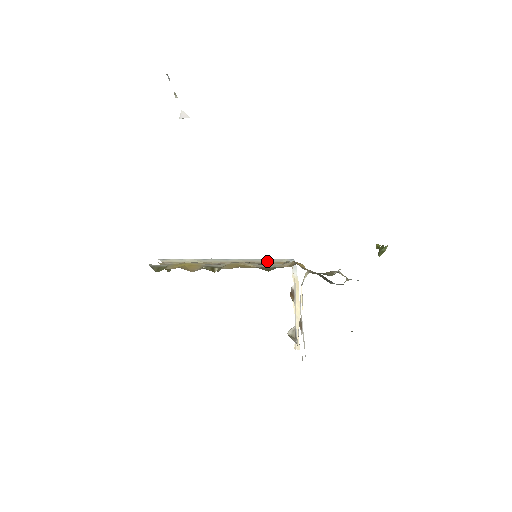
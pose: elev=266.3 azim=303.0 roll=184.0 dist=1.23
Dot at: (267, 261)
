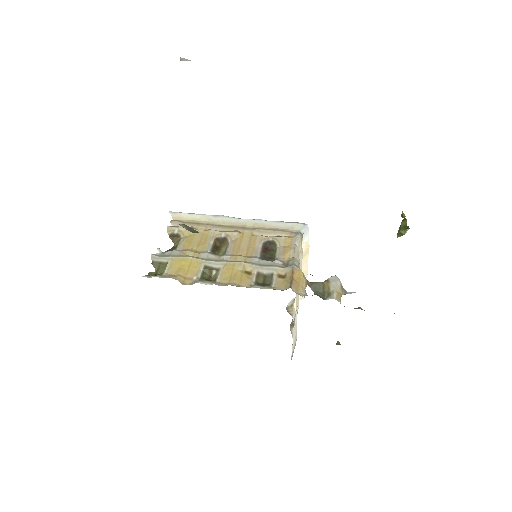
Dot at: (278, 226)
